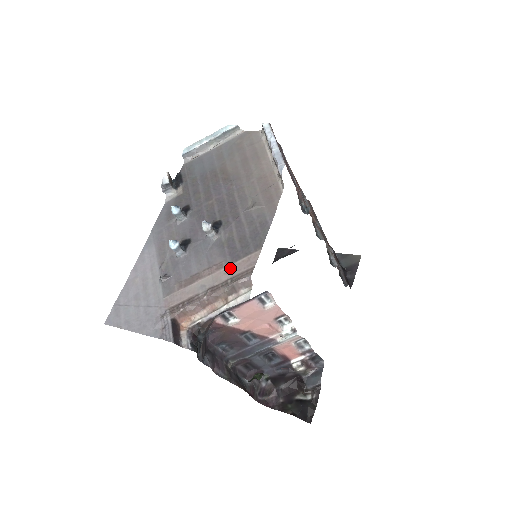
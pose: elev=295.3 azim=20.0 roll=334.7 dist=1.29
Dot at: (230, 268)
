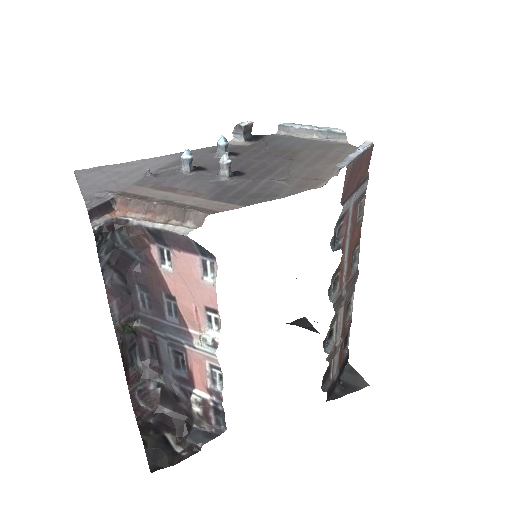
Dot at: (202, 201)
